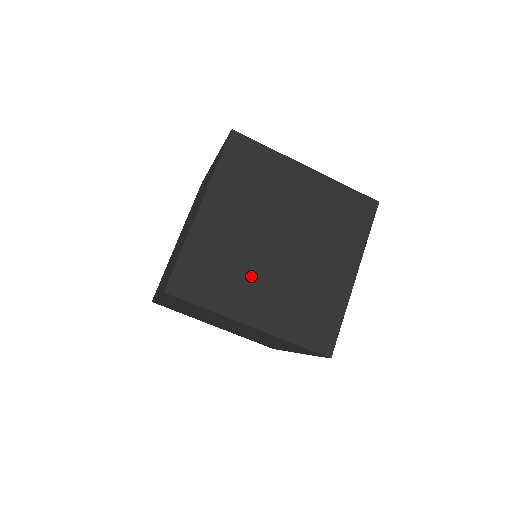
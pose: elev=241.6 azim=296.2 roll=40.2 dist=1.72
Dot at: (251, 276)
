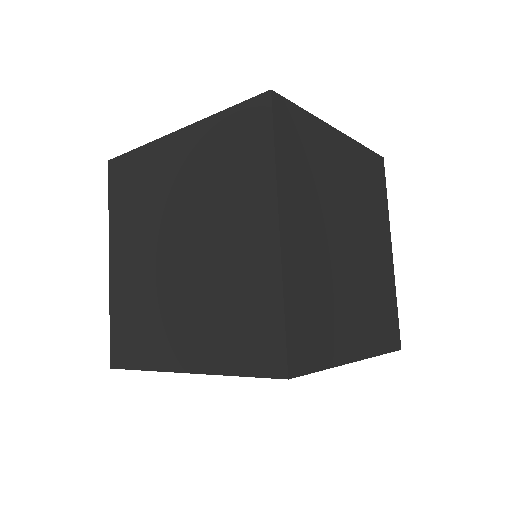
Dot at: occluded
